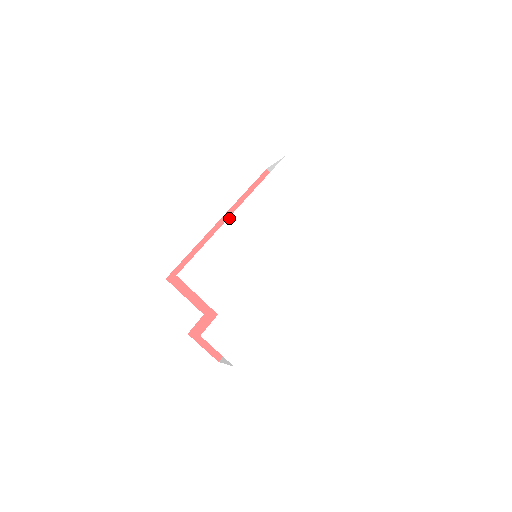
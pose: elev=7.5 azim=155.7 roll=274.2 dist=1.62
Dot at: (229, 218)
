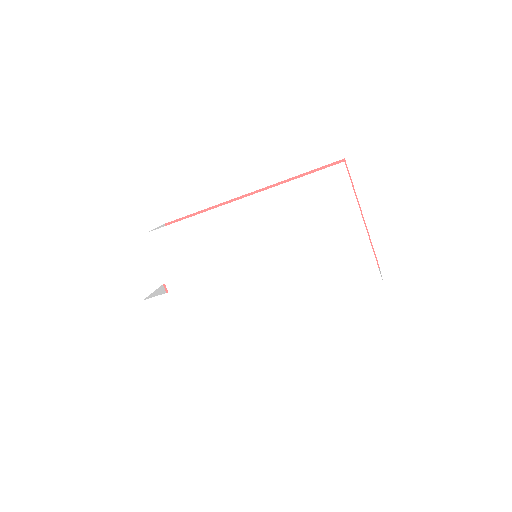
Dot at: (227, 204)
